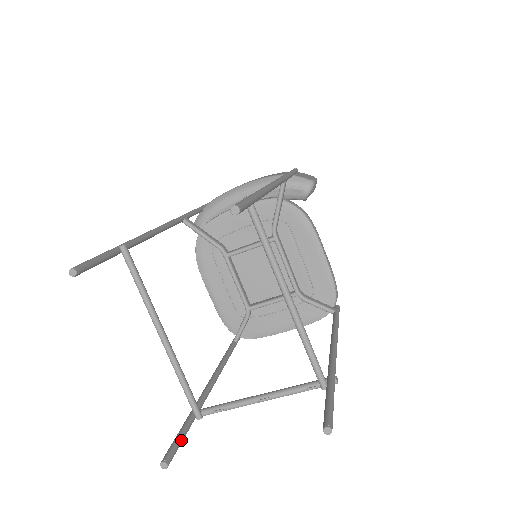
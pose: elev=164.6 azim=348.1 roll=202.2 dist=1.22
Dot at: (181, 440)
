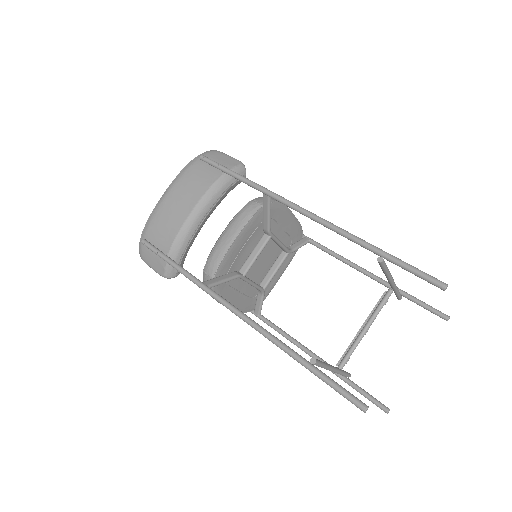
Dot at: (369, 394)
